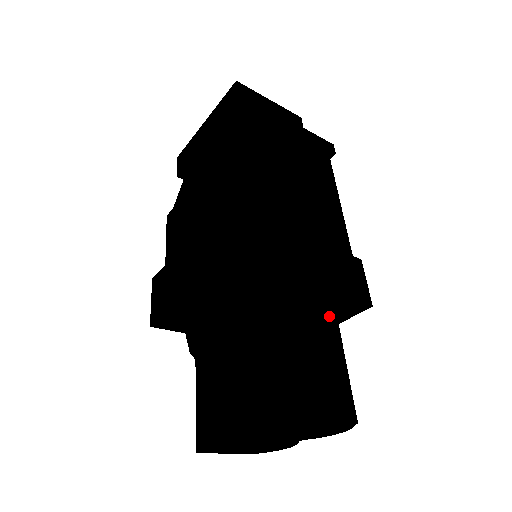
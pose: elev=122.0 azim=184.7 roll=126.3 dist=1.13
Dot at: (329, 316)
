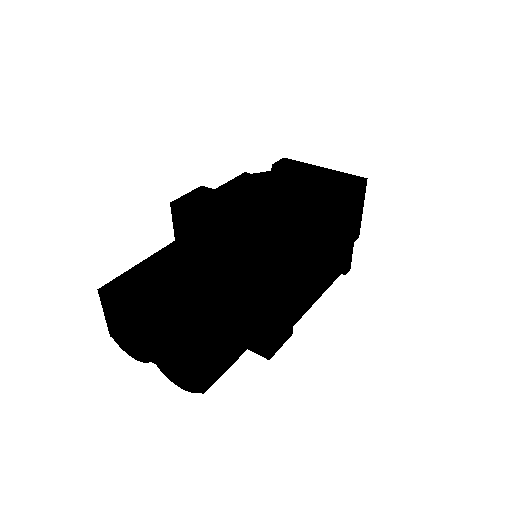
Dot at: (257, 332)
